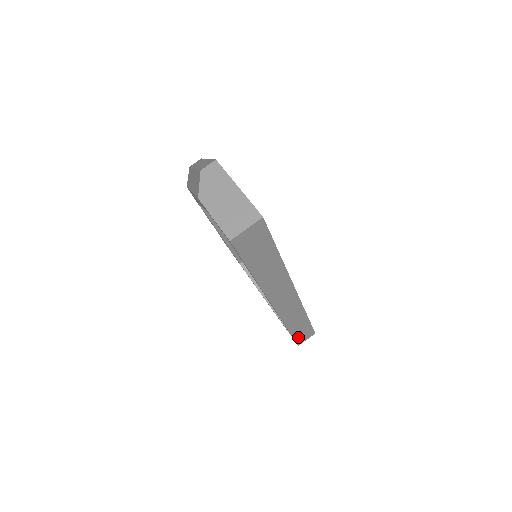
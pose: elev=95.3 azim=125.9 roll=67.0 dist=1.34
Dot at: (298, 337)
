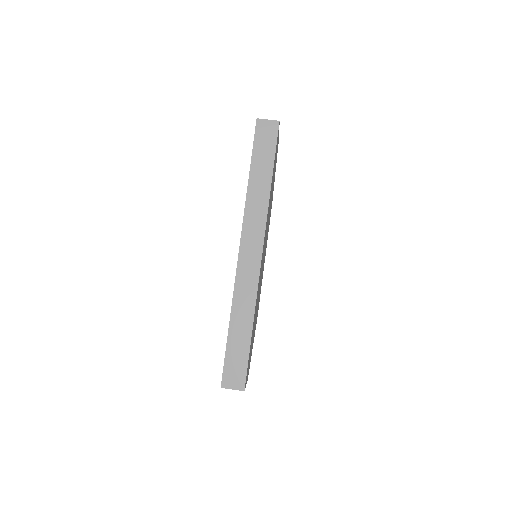
Dot at: (229, 360)
